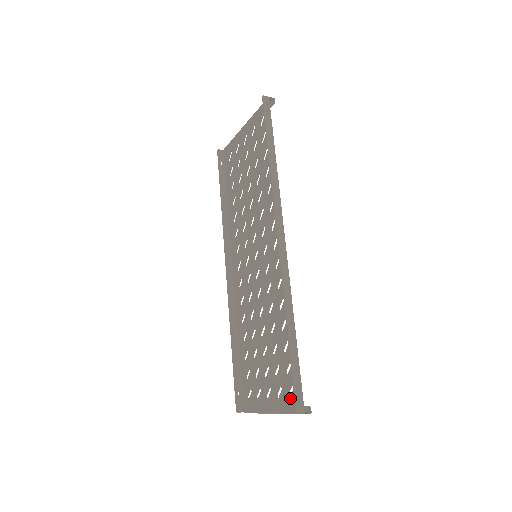
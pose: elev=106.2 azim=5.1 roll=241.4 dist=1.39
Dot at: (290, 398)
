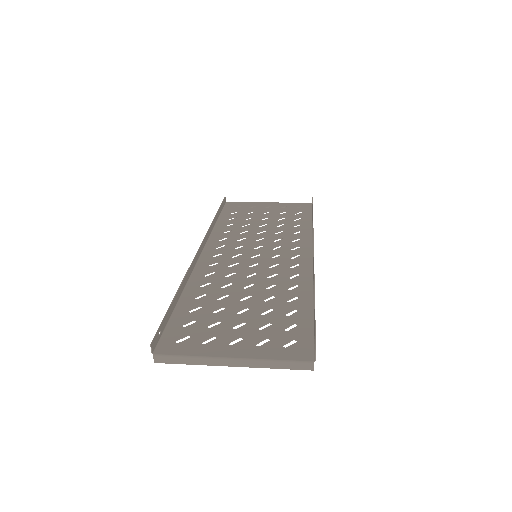
Dot at: (287, 348)
